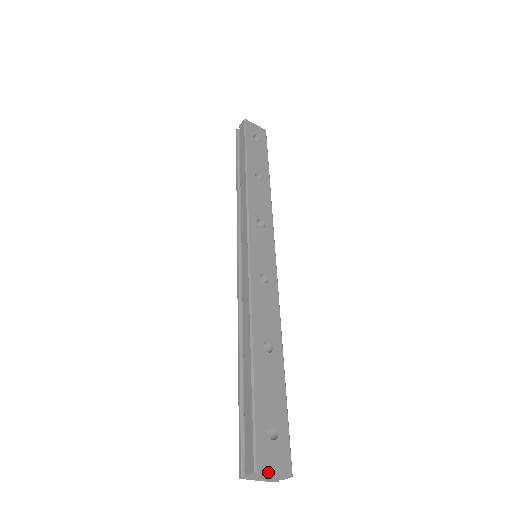
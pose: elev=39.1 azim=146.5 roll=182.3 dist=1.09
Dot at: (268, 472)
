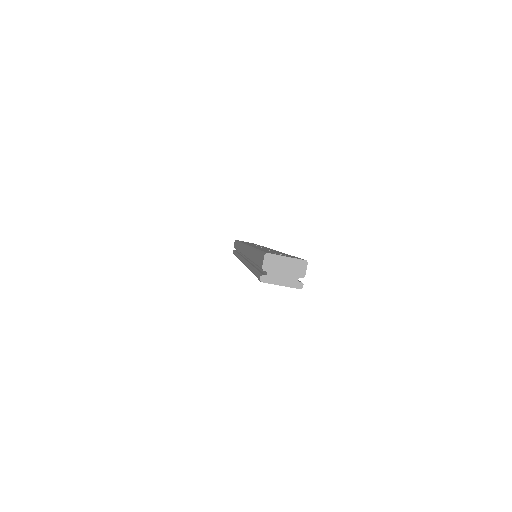
Dot at: (279, 255)
